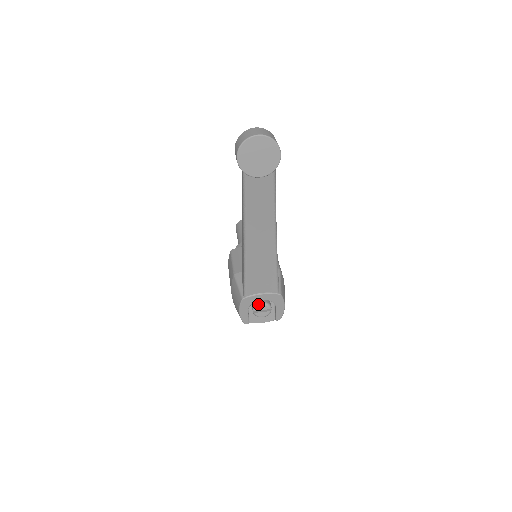
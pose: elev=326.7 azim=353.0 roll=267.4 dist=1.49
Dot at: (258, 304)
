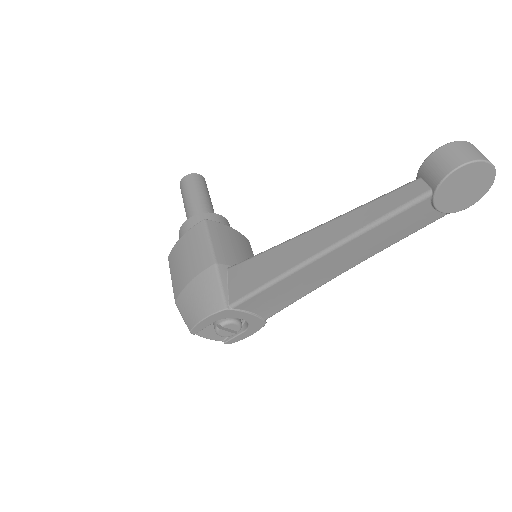
Dot at: (233, 321)
